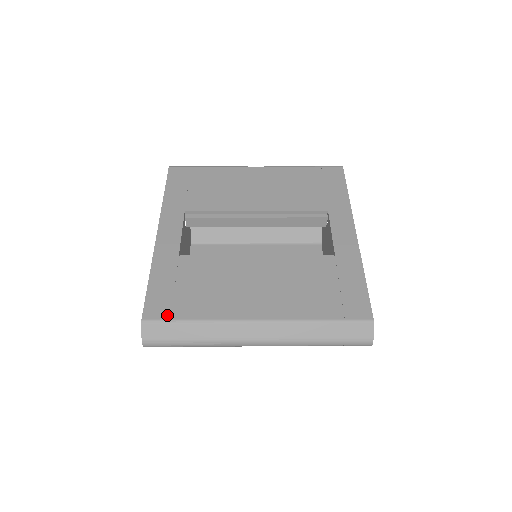
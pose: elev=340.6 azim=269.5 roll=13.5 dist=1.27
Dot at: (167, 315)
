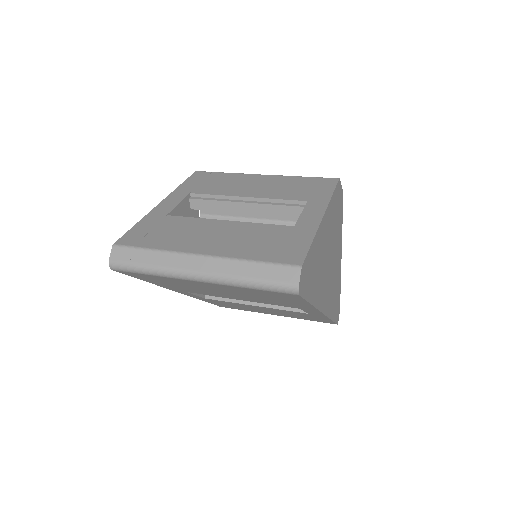
Dot at: (134, 243)
